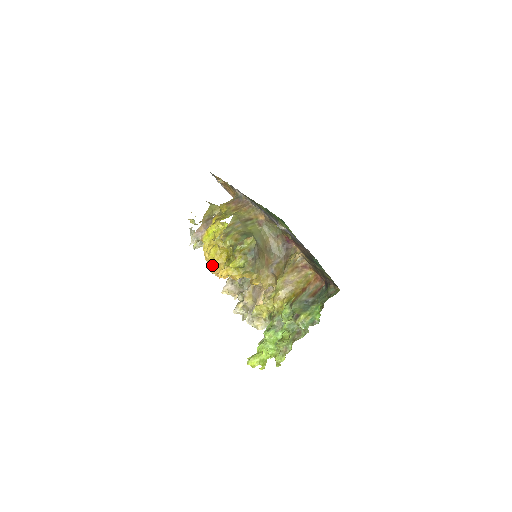
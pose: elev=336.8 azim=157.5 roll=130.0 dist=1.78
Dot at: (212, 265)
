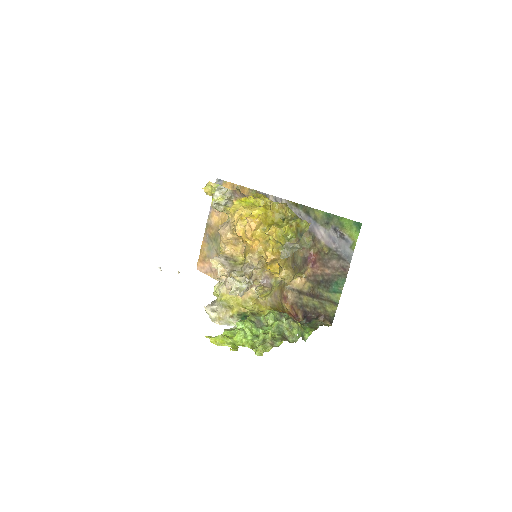
Dot at: (254, 219)
